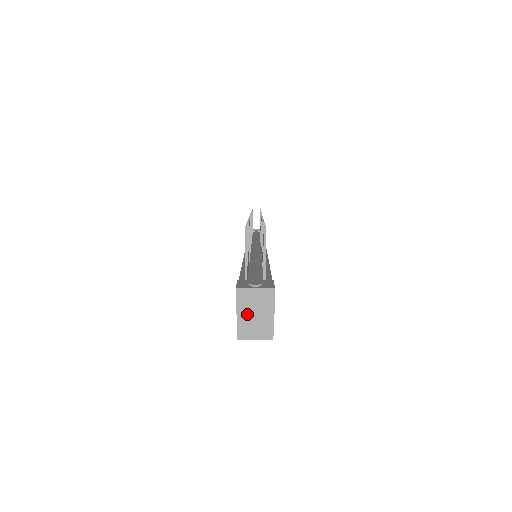
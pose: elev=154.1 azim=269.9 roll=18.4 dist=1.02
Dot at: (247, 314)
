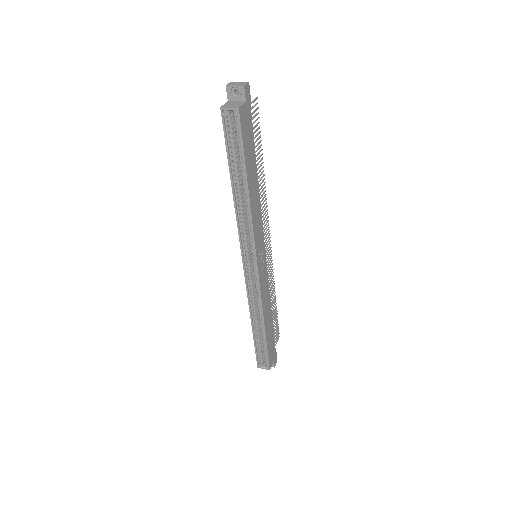
Dot at: (231, 103)
